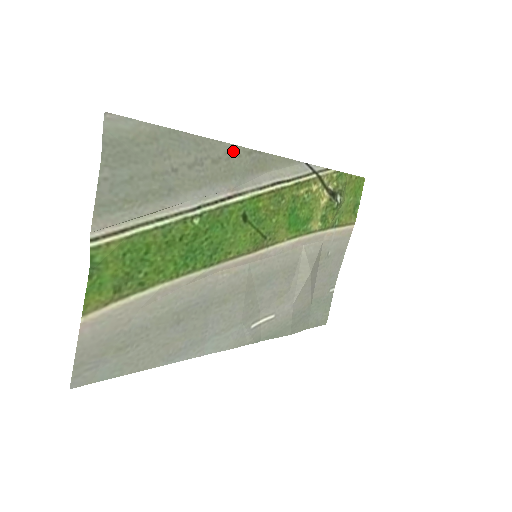
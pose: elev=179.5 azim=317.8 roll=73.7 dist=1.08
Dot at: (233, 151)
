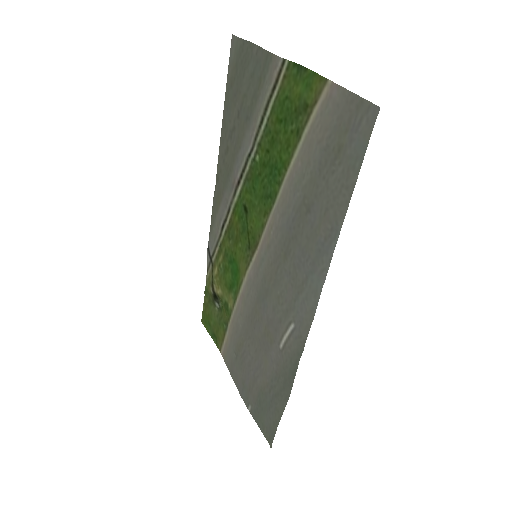
Dot at: (220, 163)
